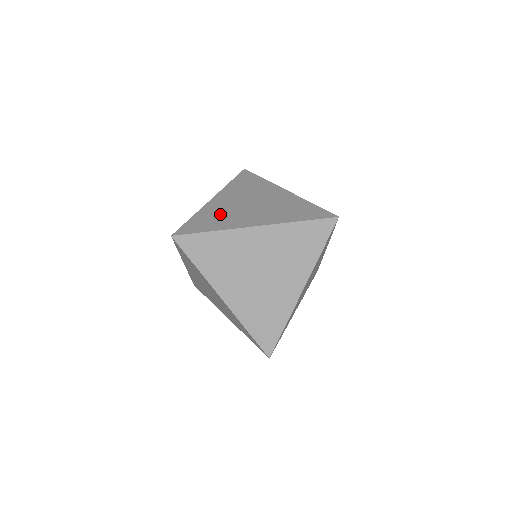
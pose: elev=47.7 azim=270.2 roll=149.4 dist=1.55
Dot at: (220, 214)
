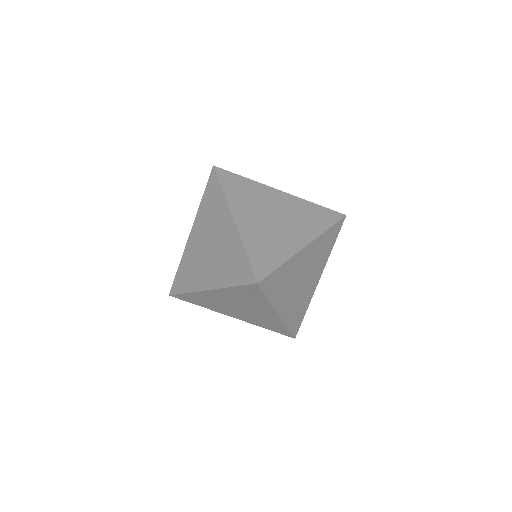
Dot at: occluded
